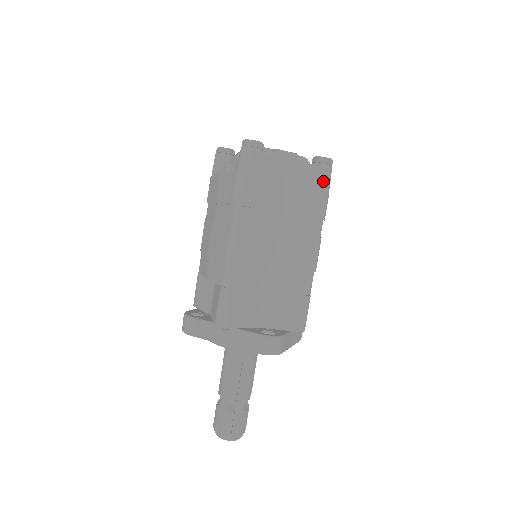
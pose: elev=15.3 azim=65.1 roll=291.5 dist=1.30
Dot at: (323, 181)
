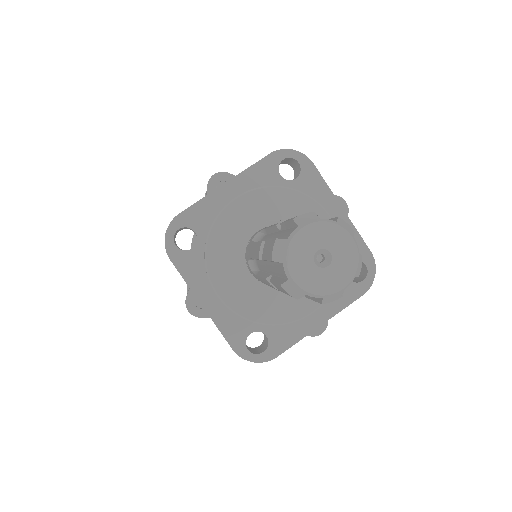
Dot at: occluded
